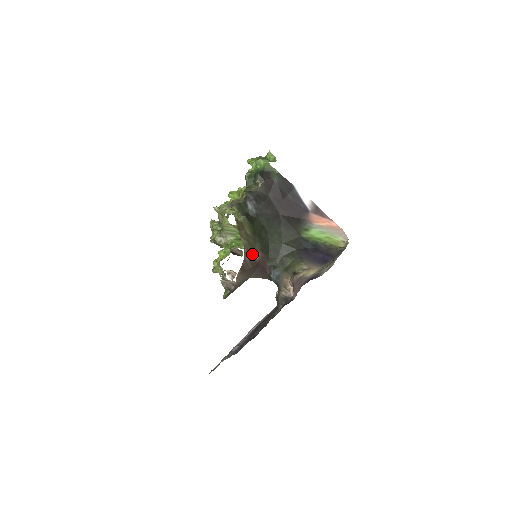
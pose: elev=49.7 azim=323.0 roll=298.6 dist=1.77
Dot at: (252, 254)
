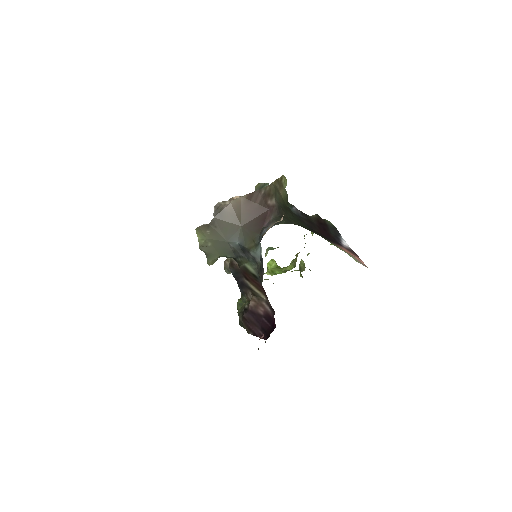
Dot at: (269, 196)
